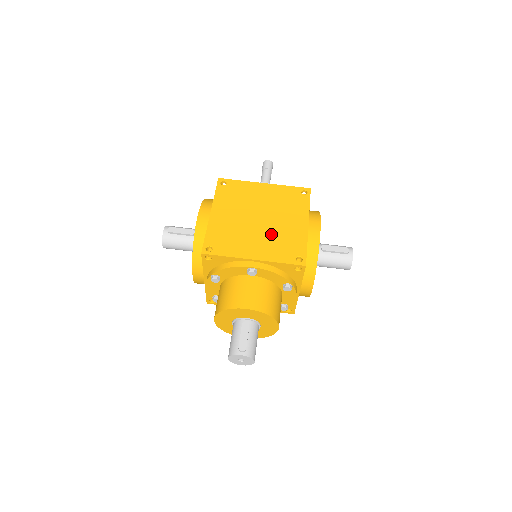
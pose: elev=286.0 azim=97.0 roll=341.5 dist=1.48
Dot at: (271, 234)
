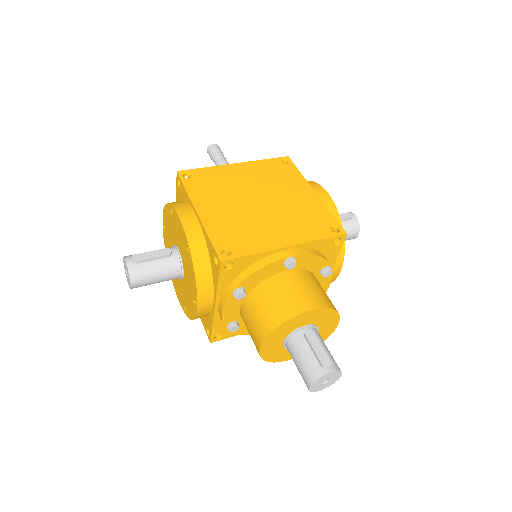
Dot at: (285, 213)
